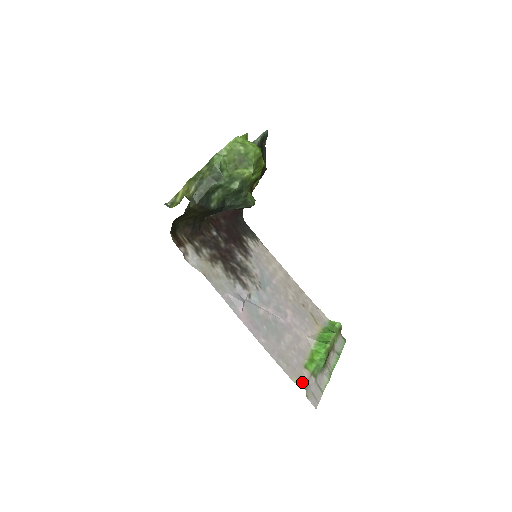
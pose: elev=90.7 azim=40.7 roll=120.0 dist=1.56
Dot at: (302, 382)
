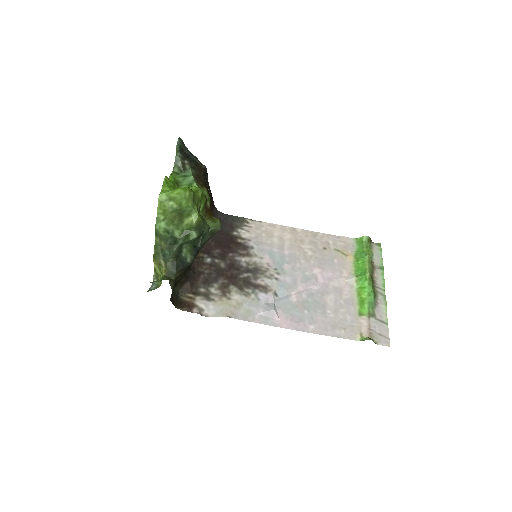
Dot at: (365, 334)
